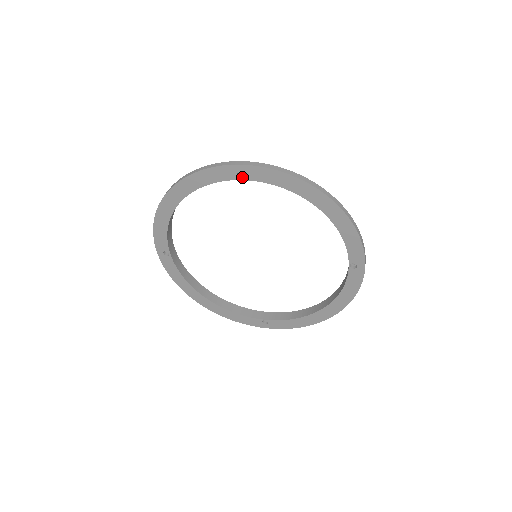
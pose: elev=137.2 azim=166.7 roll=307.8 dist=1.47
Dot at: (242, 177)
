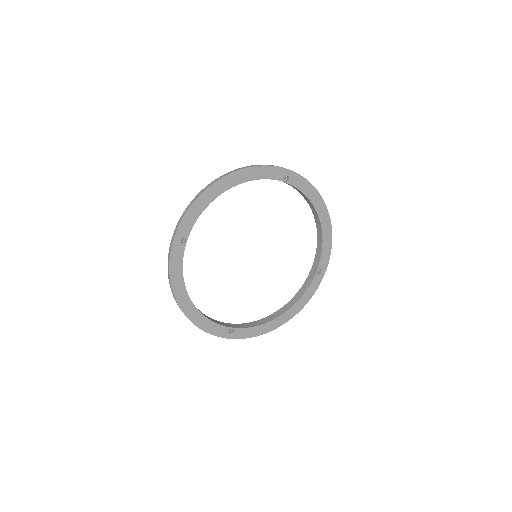
Dot at: (284, 181)
